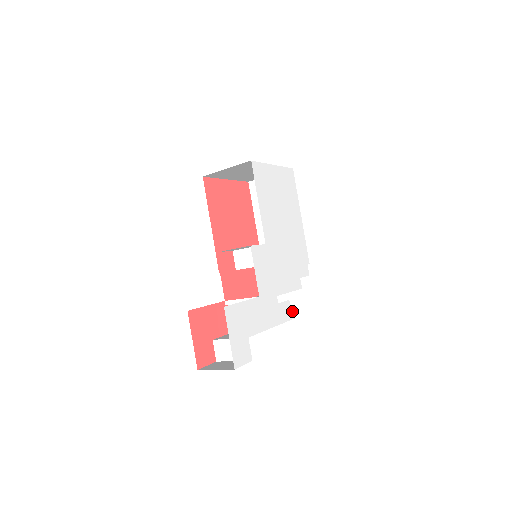
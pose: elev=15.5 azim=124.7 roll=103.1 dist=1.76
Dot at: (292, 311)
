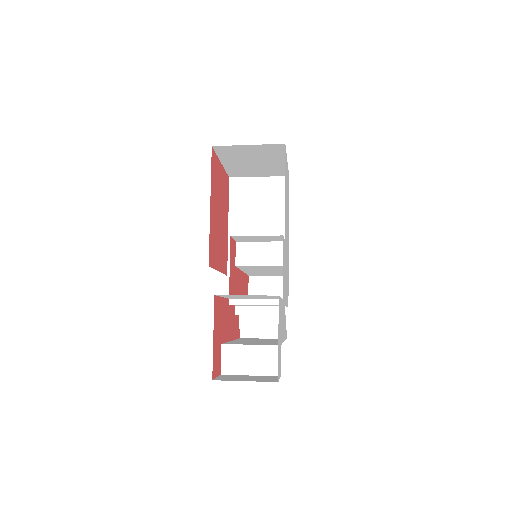
Dot at: occluded
